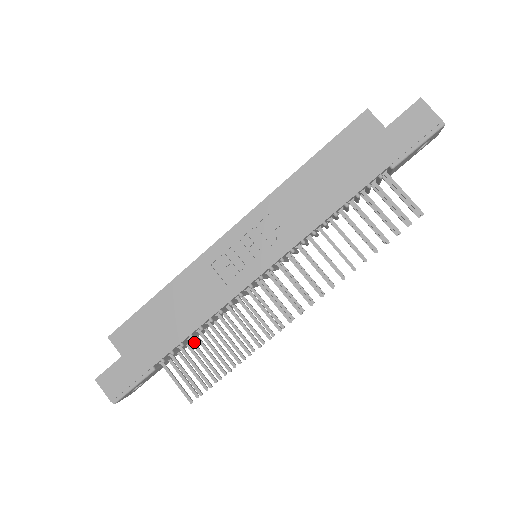
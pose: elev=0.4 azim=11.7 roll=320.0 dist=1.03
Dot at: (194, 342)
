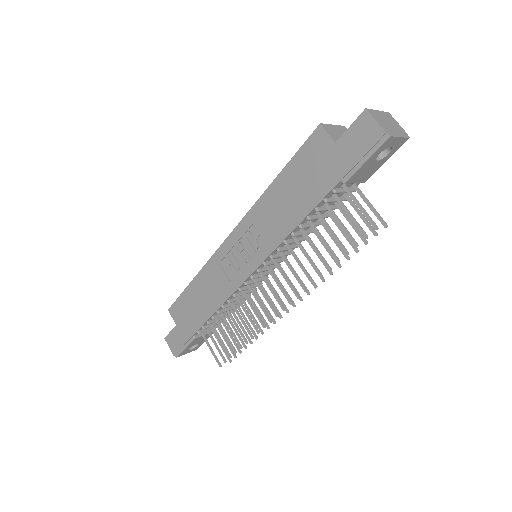
Dot at: (218, 321)
